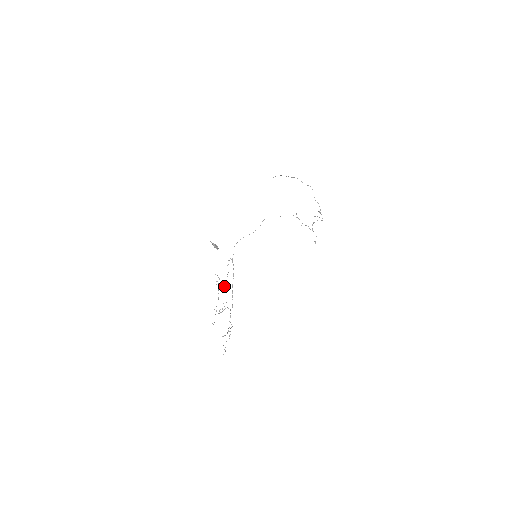
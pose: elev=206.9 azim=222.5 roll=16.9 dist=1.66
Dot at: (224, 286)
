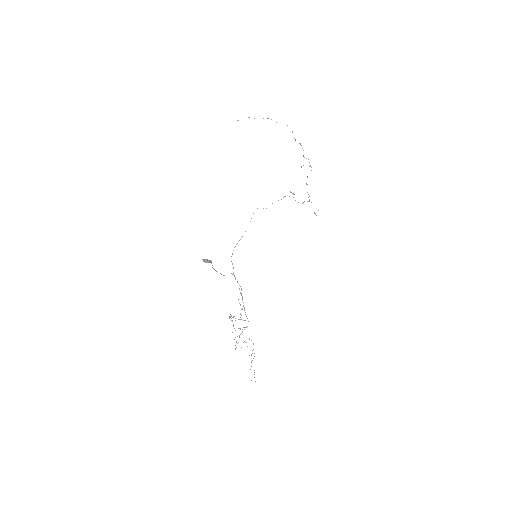
Dot at: (239, 319)
